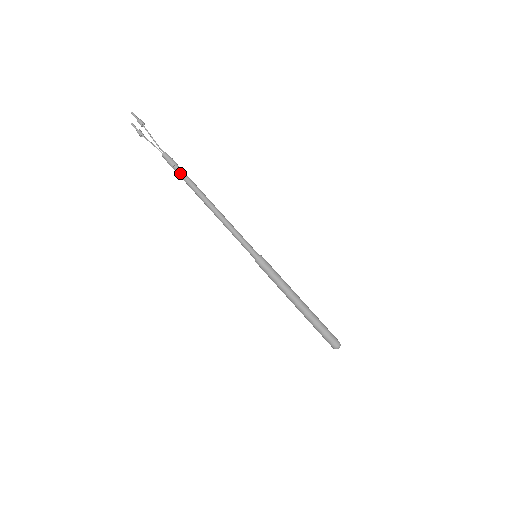
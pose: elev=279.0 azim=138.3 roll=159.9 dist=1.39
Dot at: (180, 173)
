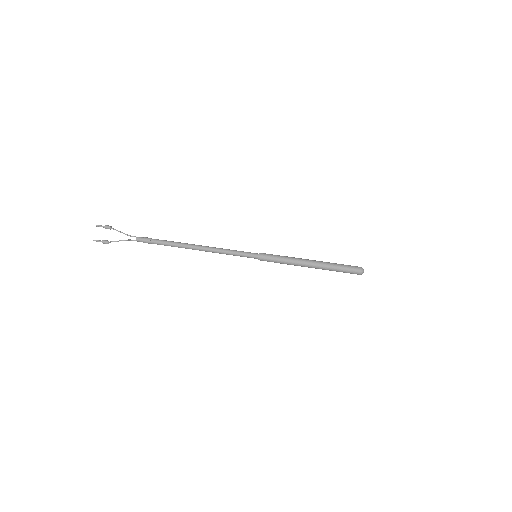
Dot at: (159, 240)
